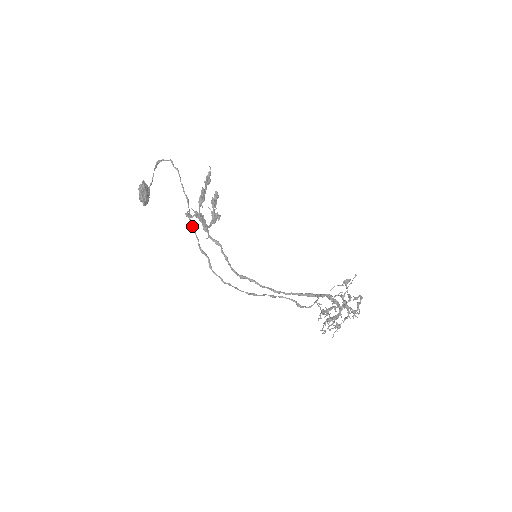
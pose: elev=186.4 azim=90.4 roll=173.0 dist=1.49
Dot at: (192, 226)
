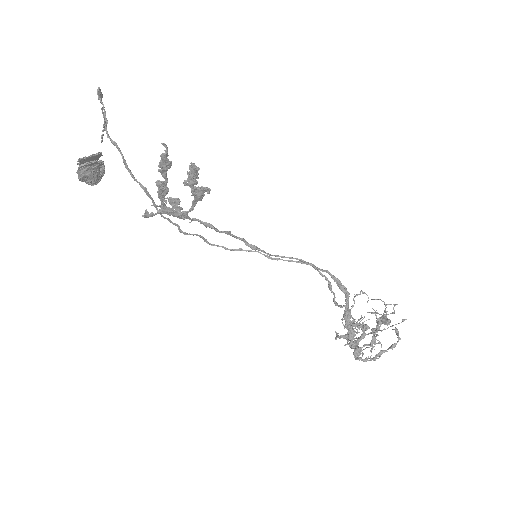
Dot at: (162, 216)
